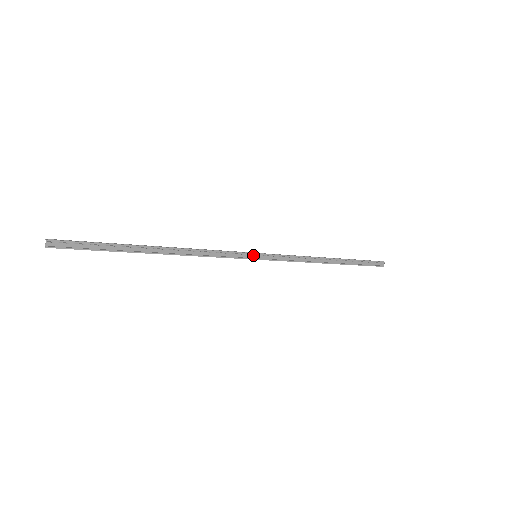
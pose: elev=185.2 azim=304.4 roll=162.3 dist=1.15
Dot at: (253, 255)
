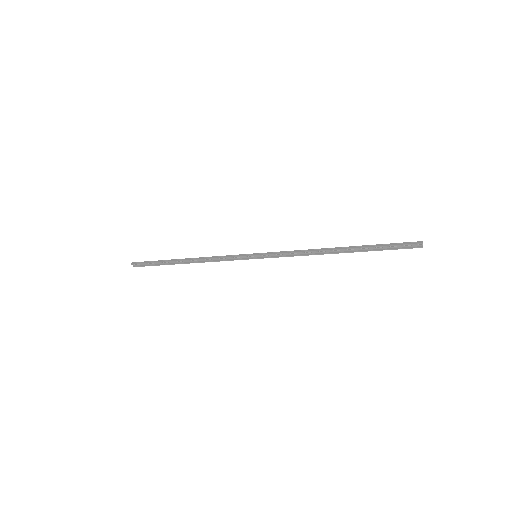
Dot at: (252, 256)
